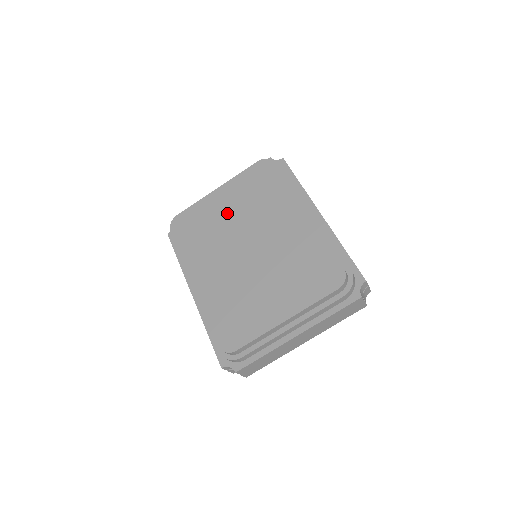
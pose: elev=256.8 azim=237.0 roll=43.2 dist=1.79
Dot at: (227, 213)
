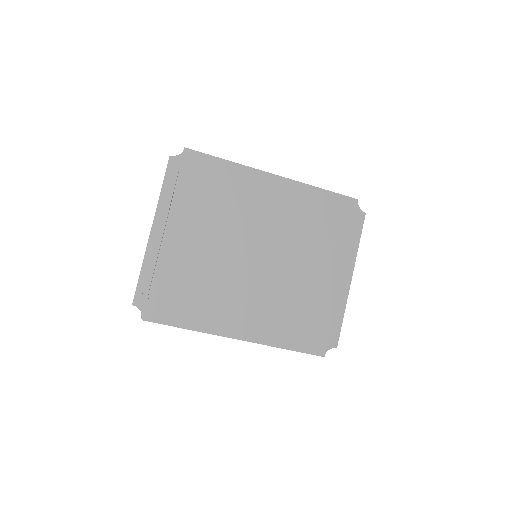
Dot at: (206, 245)
